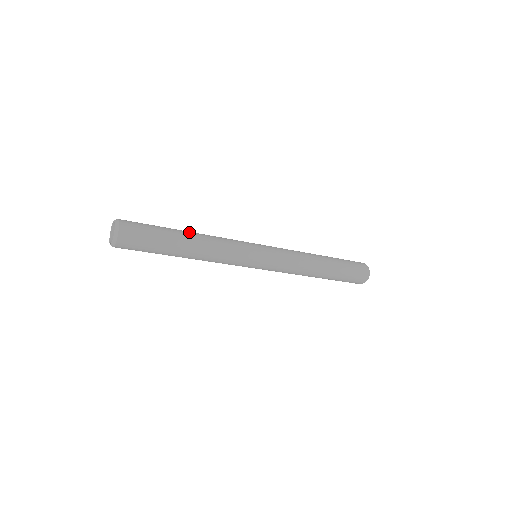
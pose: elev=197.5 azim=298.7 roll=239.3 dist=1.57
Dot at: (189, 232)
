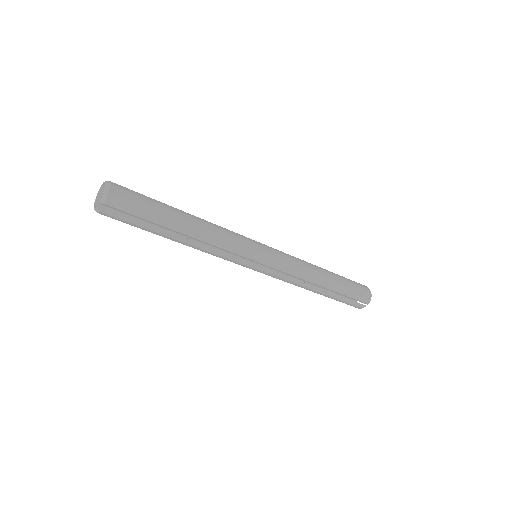
Dot at: occluded
